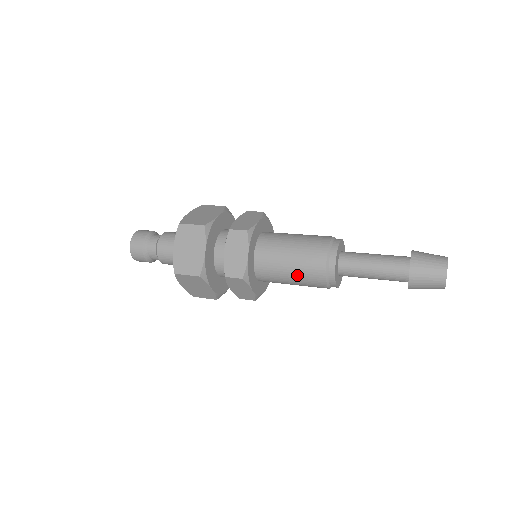
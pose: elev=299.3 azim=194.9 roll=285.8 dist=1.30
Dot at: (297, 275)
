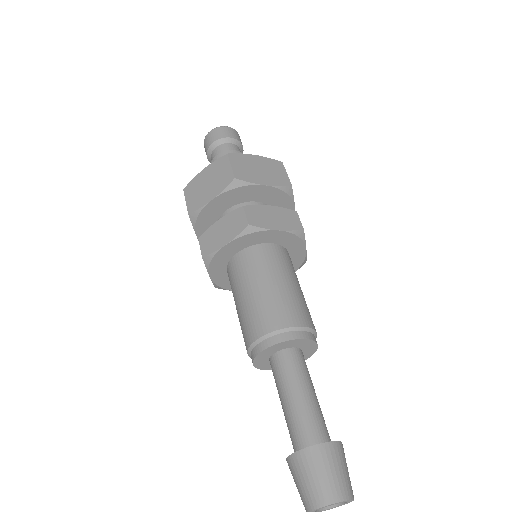
Dot at: (240, 313)
